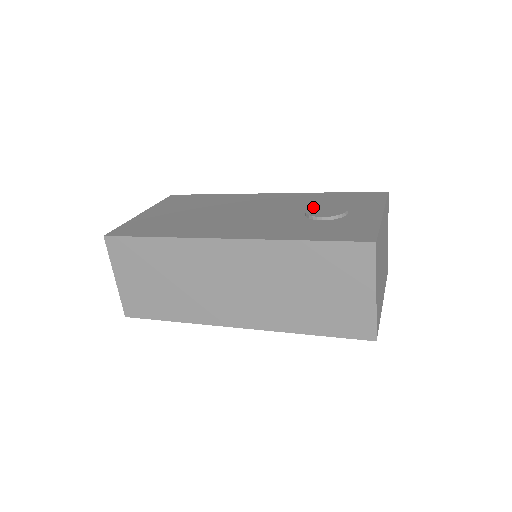
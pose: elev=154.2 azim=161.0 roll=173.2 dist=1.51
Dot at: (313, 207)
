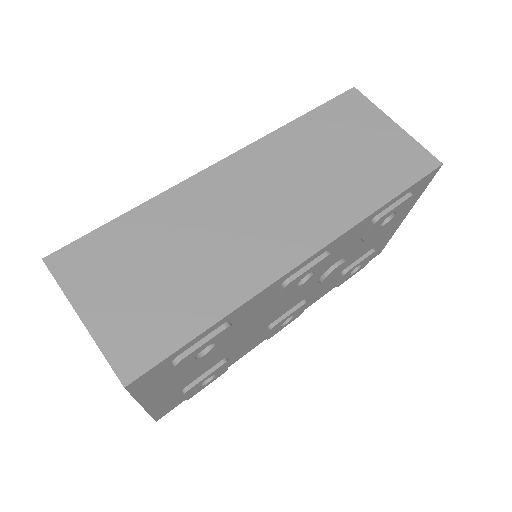
Dot at: occluded
